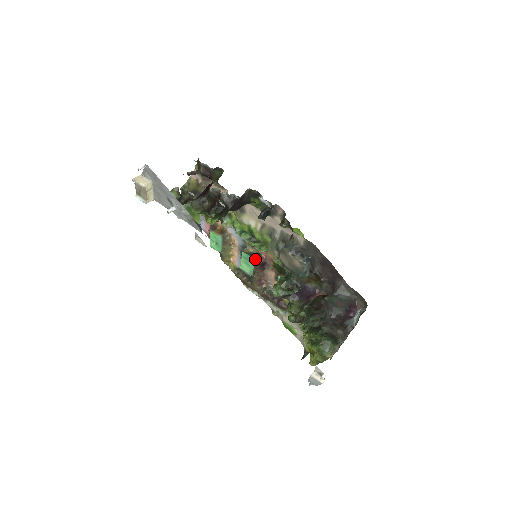
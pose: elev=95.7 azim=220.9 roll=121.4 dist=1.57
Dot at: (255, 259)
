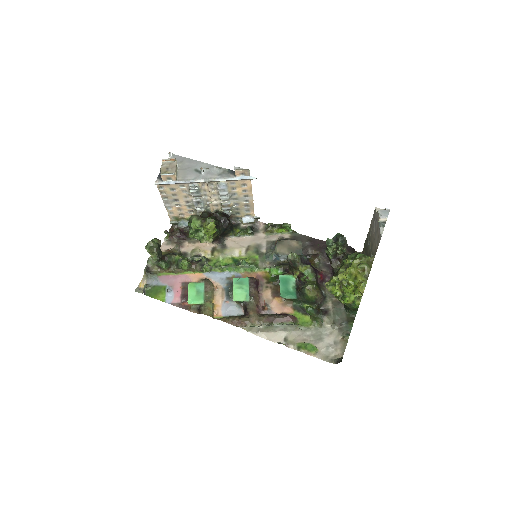
Dot at: (249, 278)
